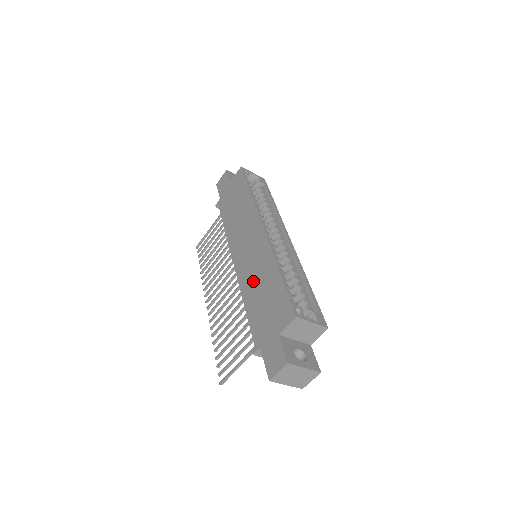
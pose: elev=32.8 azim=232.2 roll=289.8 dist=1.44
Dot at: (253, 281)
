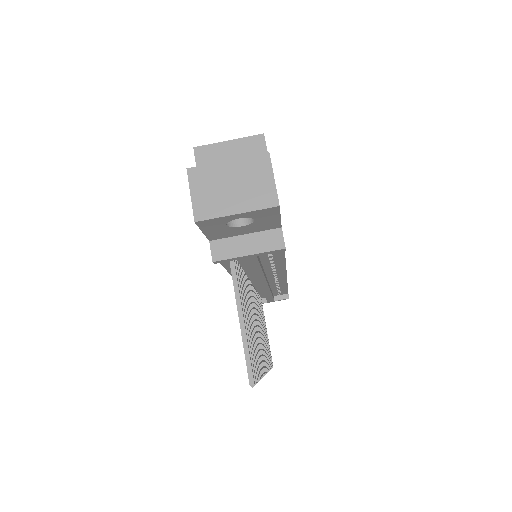
Dot at: occluded
